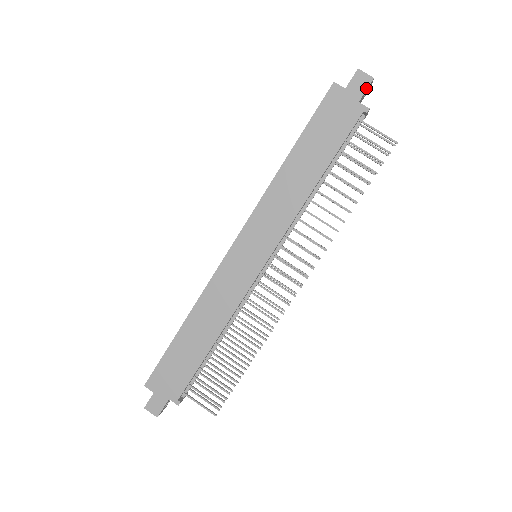
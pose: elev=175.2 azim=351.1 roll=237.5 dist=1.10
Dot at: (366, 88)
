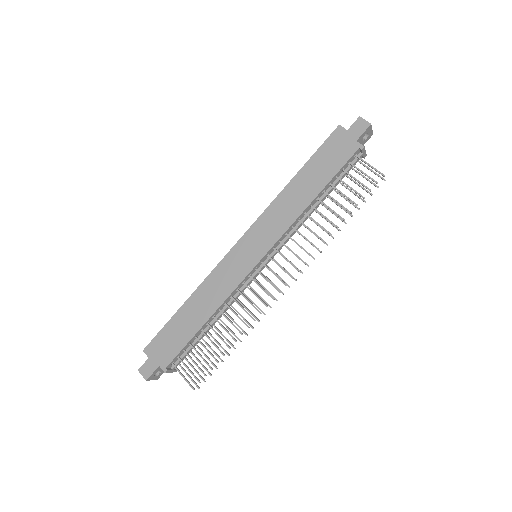
Dot at: (364, 131)
